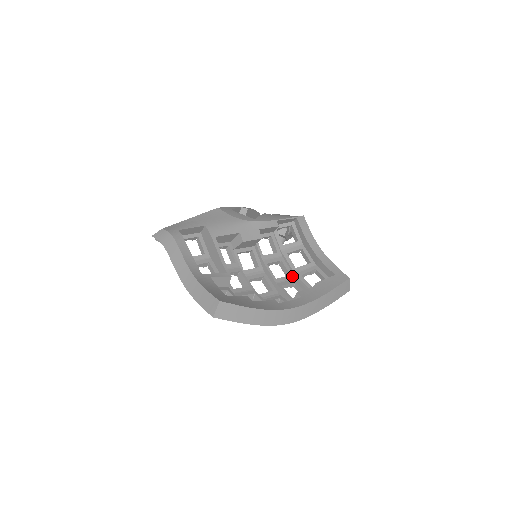
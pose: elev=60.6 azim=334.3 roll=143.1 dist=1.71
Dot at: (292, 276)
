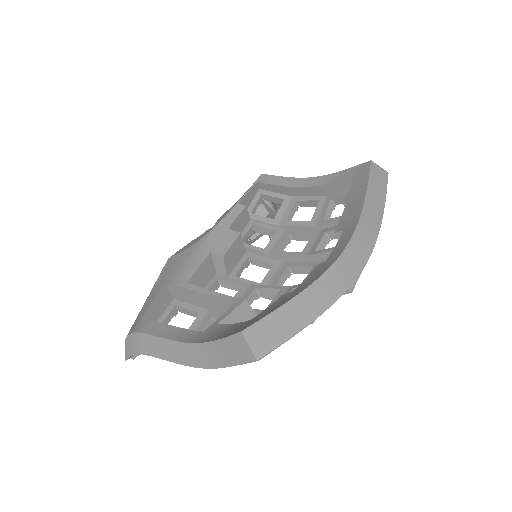
Dot at: (316, 232)
